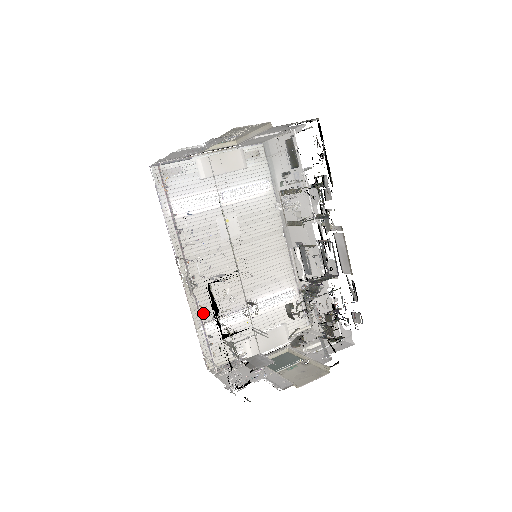
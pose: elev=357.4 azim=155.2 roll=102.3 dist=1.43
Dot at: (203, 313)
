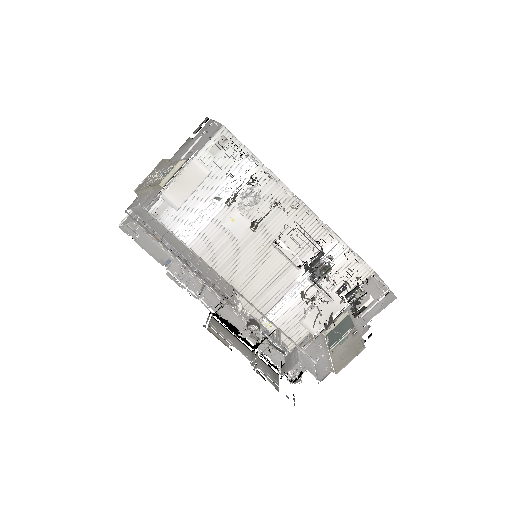
Dot at: (259, 308)
